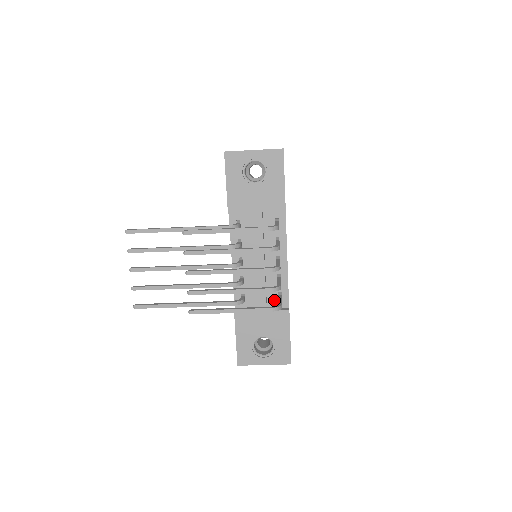
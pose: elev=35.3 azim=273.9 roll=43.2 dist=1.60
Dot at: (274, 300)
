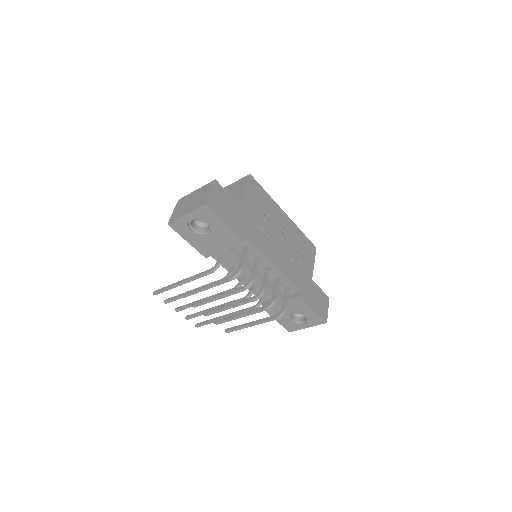
Dot at: occluded
